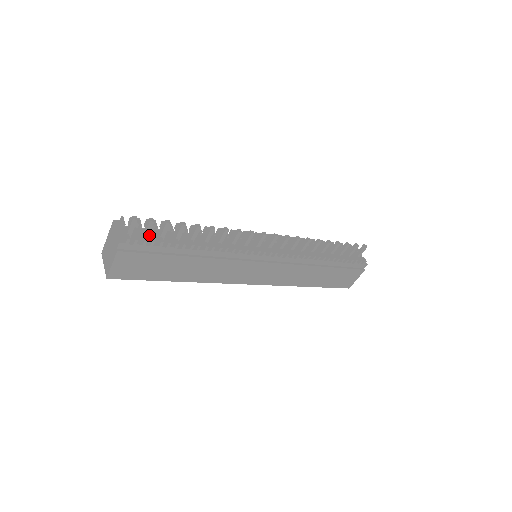
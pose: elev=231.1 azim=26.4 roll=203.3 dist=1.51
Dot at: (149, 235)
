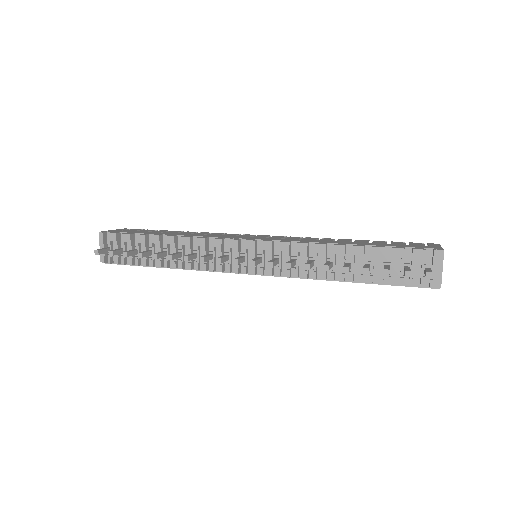
Dot at: occluded
